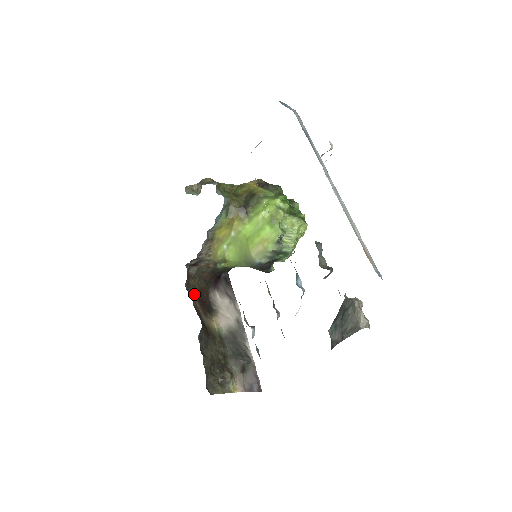
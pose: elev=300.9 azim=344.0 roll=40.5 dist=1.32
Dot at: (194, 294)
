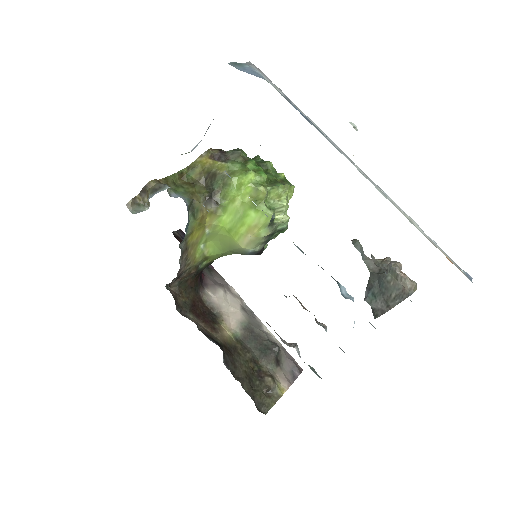
Dot at: (190, 313)
